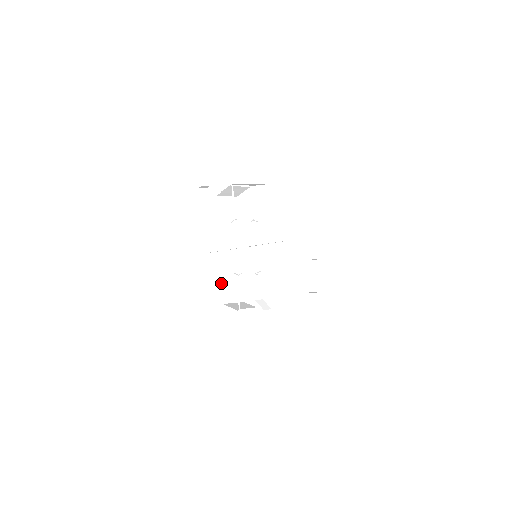
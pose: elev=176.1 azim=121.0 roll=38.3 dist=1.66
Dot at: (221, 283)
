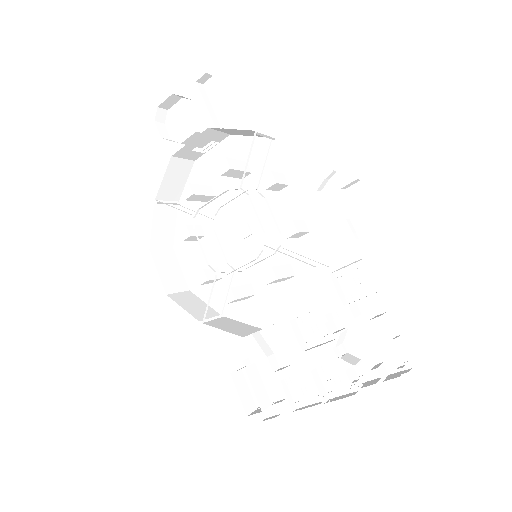
Dot at: (161, 254)
